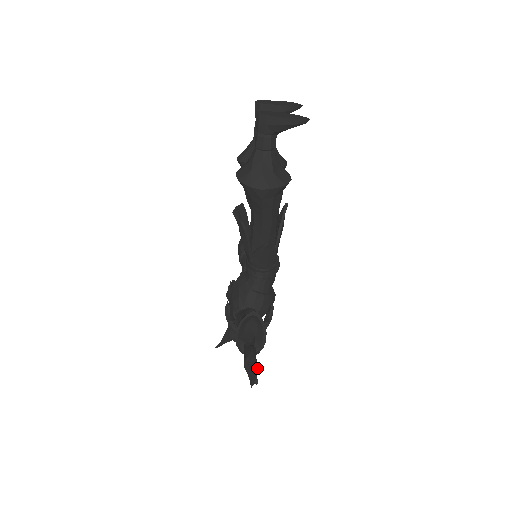
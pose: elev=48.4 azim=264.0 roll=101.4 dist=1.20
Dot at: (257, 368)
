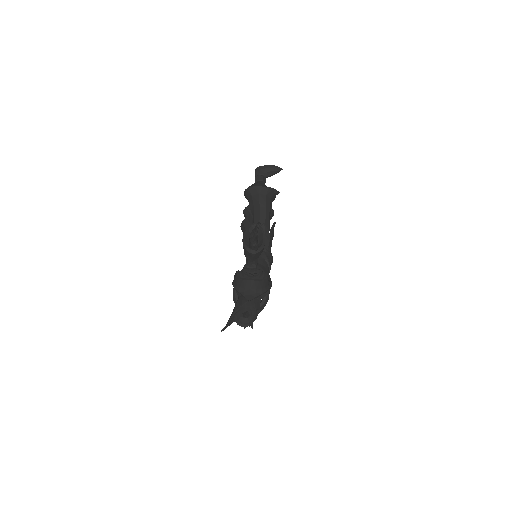
Dot at: (259, 221)
